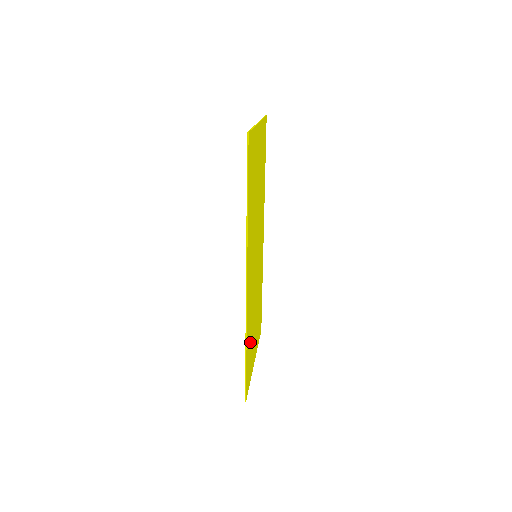
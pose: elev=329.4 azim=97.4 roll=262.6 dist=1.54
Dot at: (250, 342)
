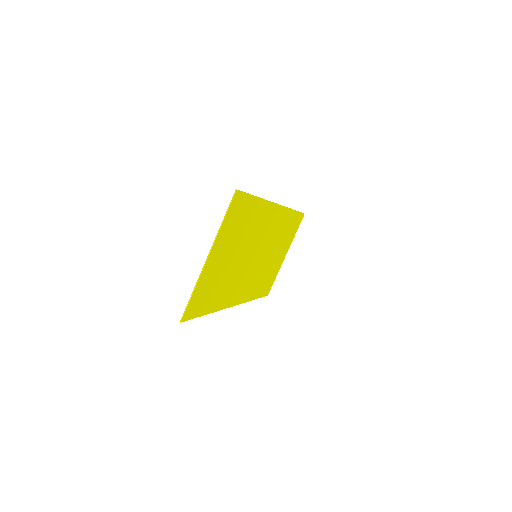
Dot at: (264, 280)
